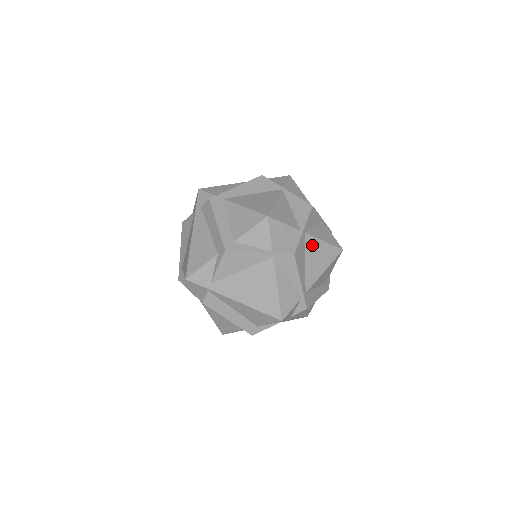
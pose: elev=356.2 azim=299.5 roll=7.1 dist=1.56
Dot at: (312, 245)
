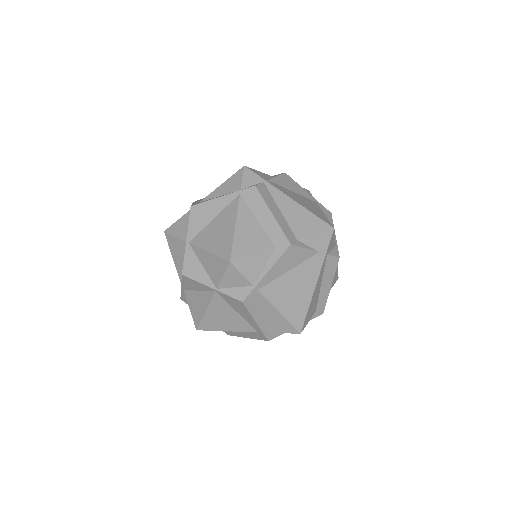
Dot at: occluded
